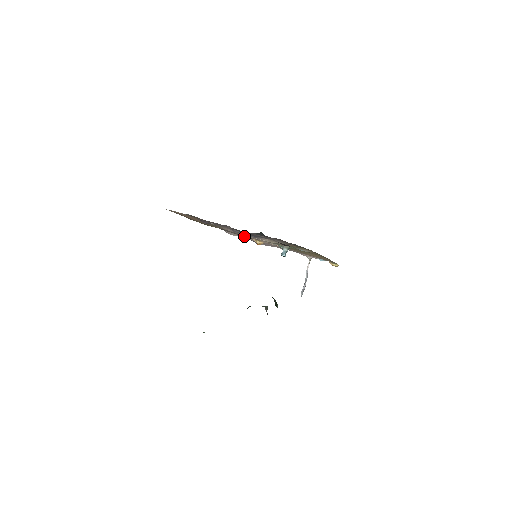
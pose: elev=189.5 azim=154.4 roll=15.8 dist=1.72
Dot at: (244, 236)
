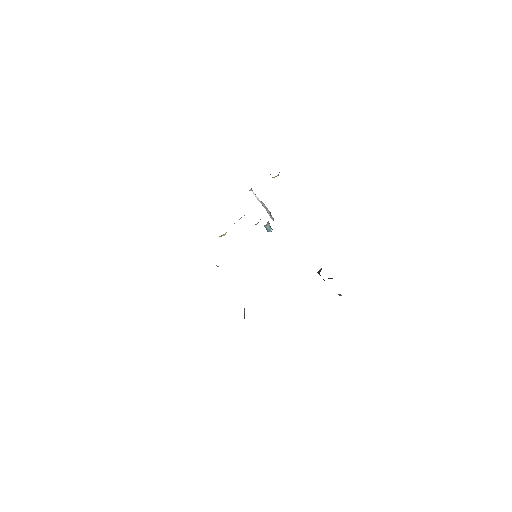
Dot at: occluded
